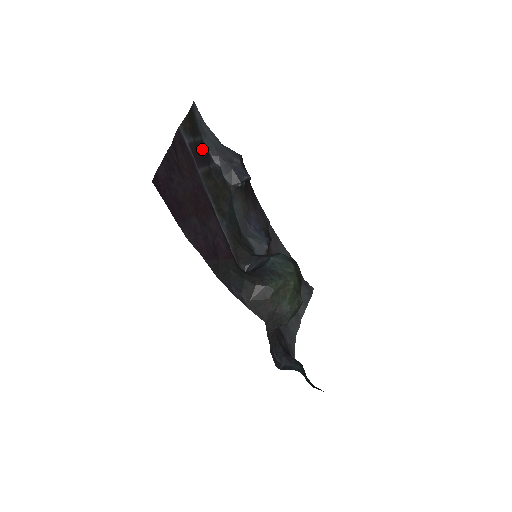
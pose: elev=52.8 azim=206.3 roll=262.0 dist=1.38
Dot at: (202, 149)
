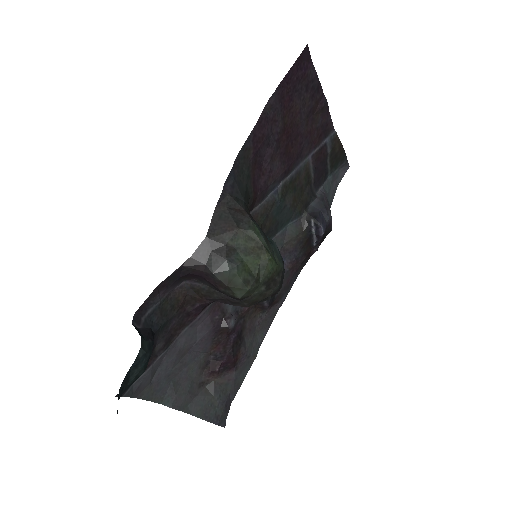
Dot at: (323, 171)
